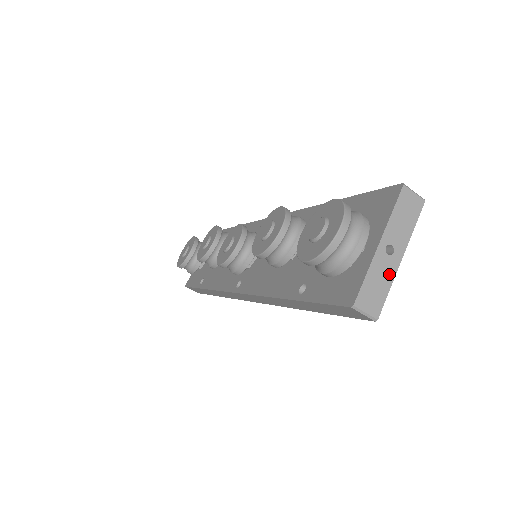
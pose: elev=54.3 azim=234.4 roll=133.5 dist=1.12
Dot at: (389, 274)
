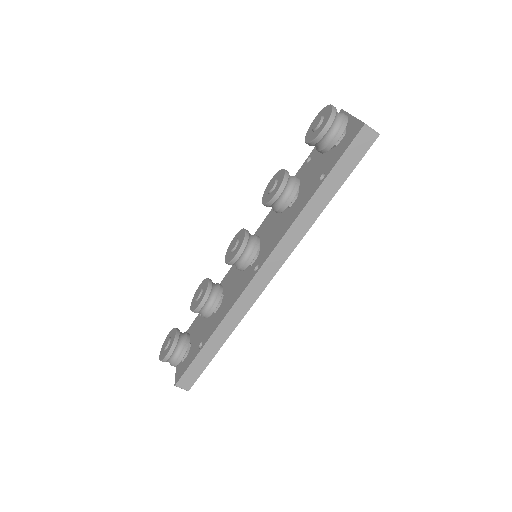
Dot at: occluded
